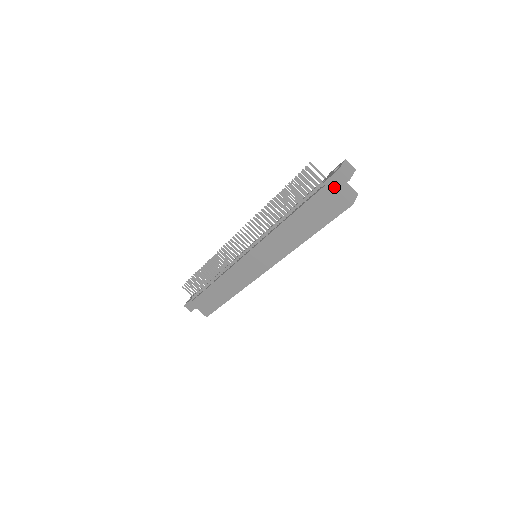
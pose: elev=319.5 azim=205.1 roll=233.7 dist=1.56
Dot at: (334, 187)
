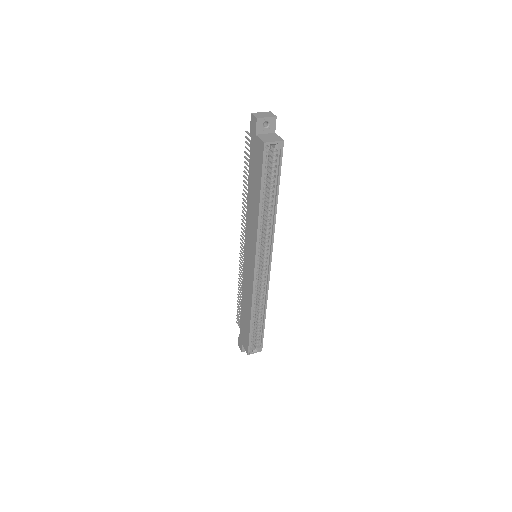
Dot at: (254, 133)
